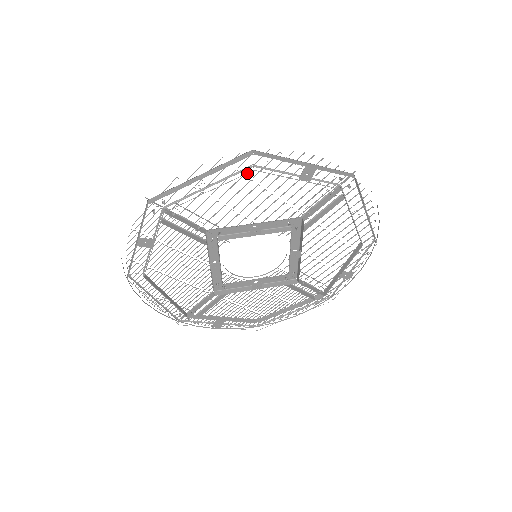
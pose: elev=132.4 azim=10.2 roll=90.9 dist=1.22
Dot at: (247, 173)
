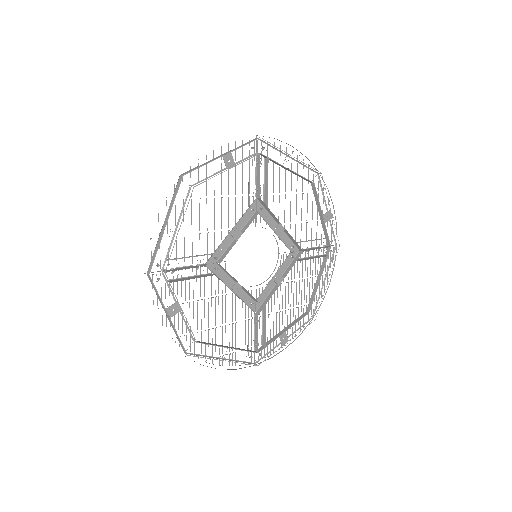
Dot at: (191, 193)
